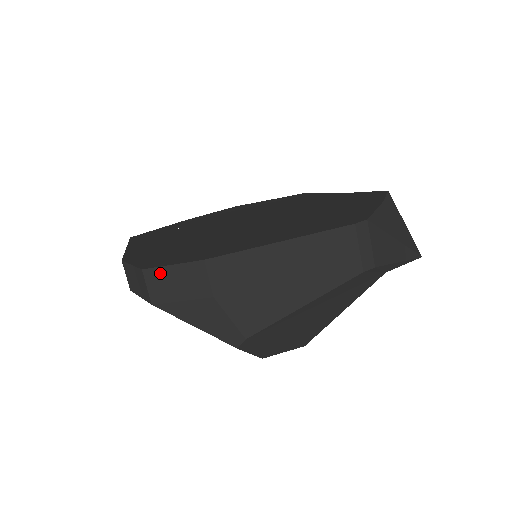
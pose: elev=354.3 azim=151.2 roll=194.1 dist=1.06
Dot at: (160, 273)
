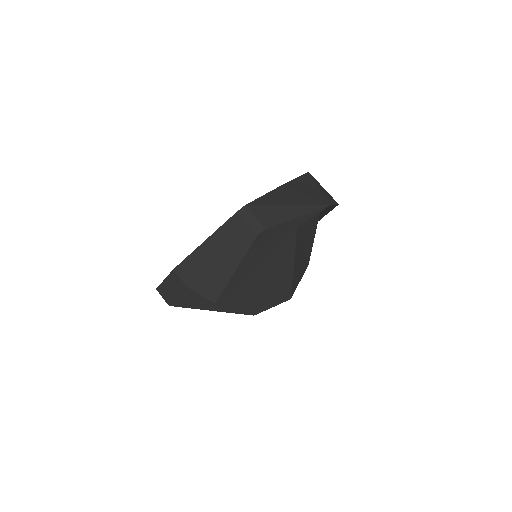
Dot at: (163, 287)
